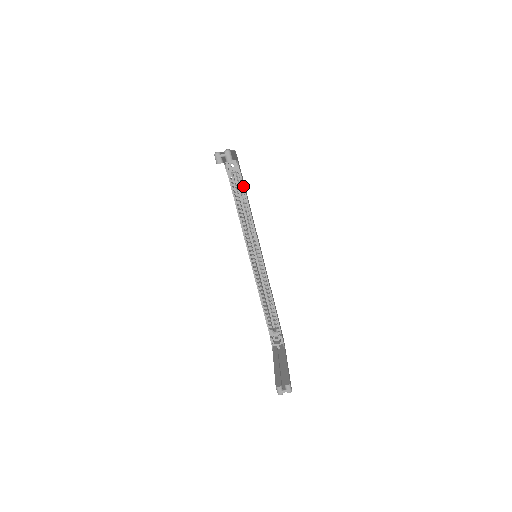
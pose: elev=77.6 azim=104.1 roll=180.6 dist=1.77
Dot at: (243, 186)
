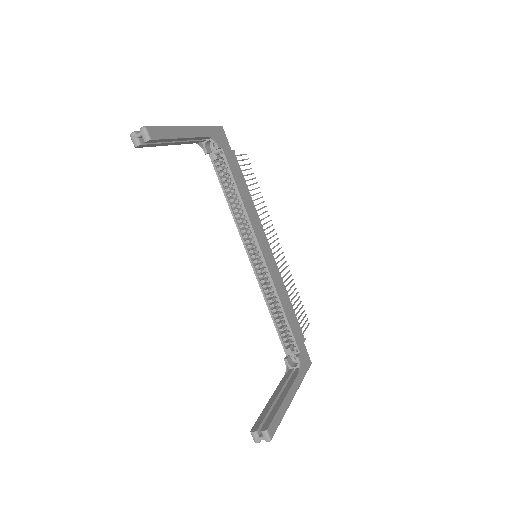
Dot at: (229, 169)
